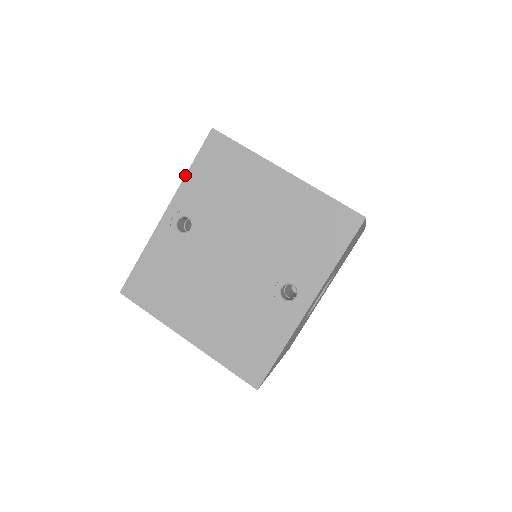
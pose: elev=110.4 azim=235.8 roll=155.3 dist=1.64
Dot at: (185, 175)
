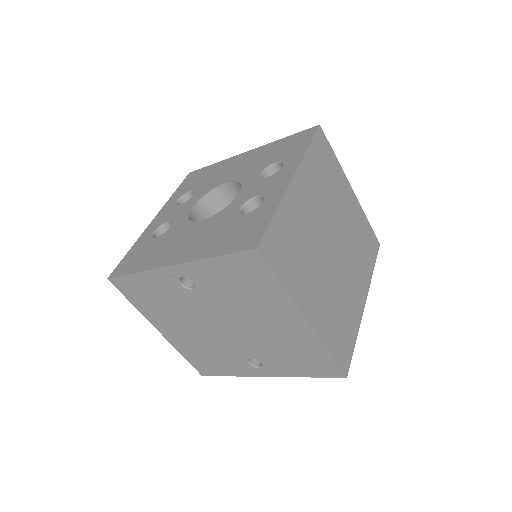
Dot at: (206, 258)
